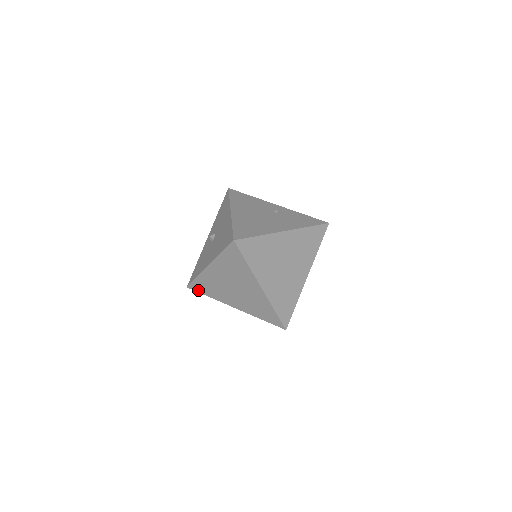
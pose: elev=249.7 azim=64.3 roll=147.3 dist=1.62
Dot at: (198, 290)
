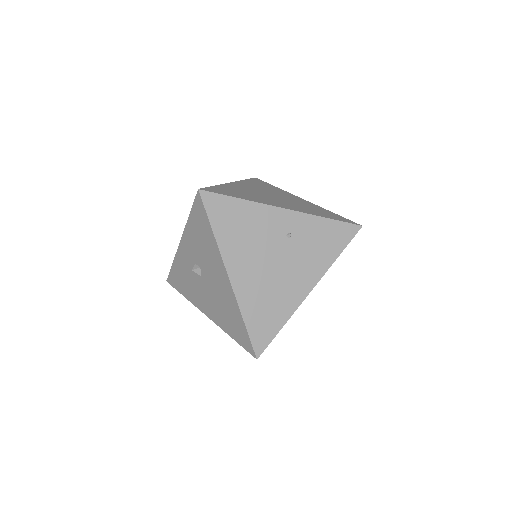
Dot at: occluded
